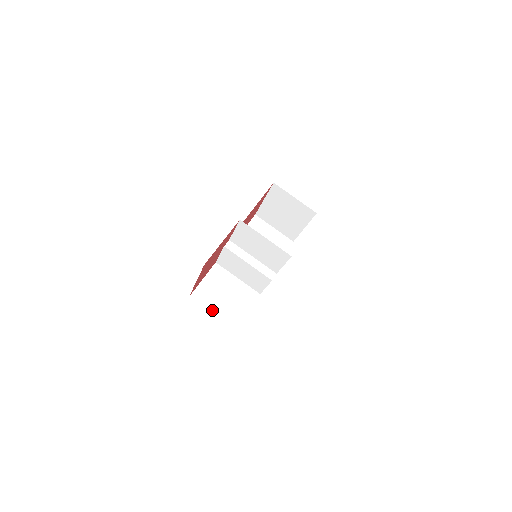
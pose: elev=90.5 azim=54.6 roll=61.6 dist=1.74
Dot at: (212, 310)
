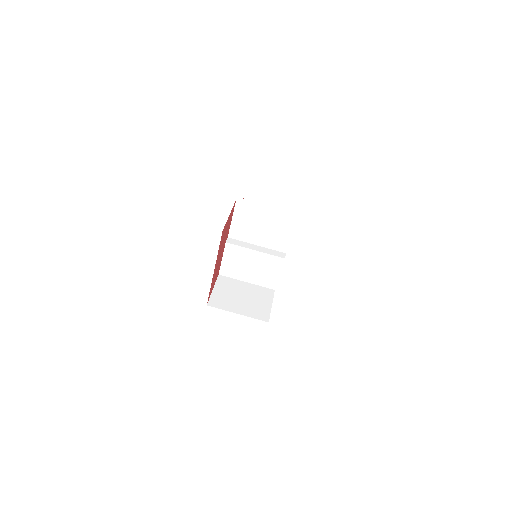
Dot at: (236, 311)
